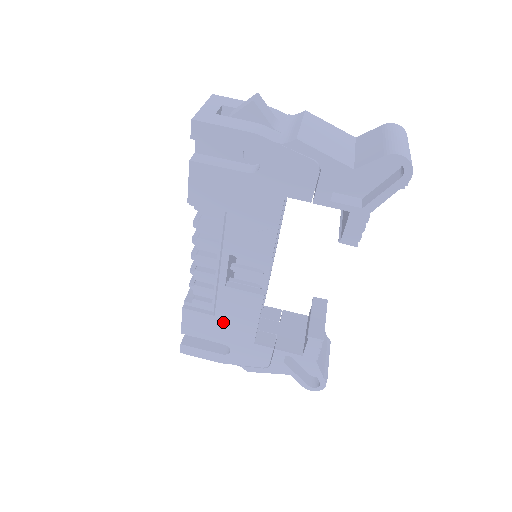
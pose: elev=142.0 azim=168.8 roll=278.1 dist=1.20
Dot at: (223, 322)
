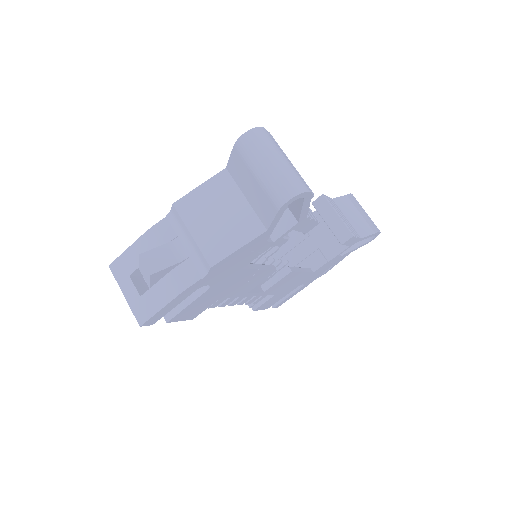
Dot at: (284, 290)
